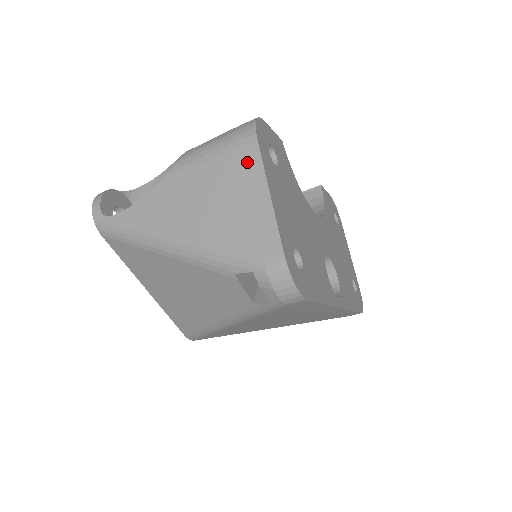
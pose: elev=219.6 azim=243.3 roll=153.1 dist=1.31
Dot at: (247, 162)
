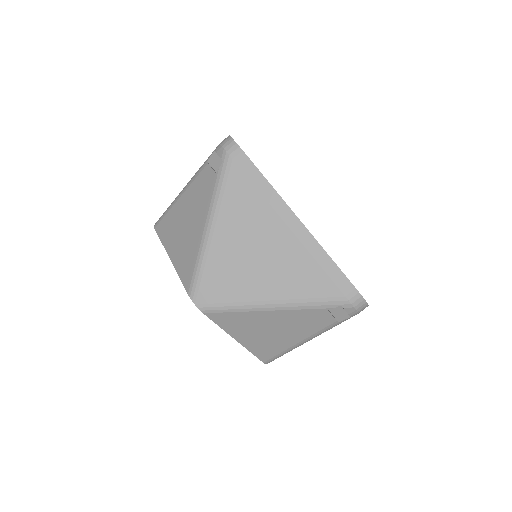
Dot at: occluded
